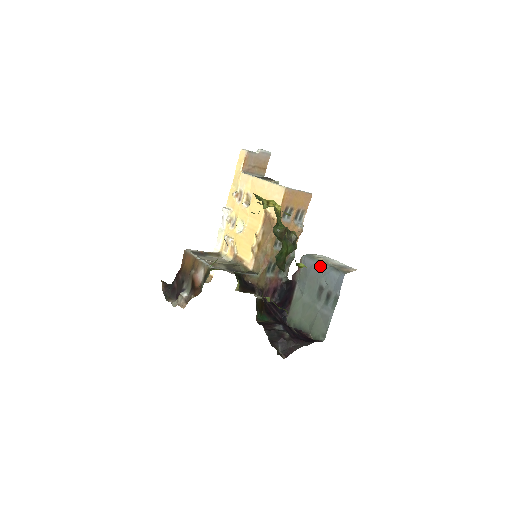
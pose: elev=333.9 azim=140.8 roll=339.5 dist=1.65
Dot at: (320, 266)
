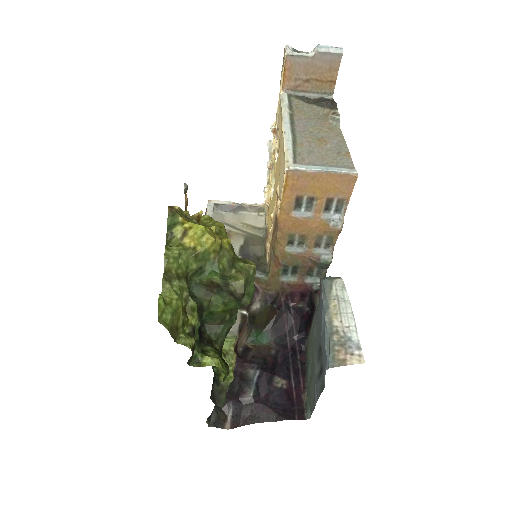
Dot at: (324, 317)
